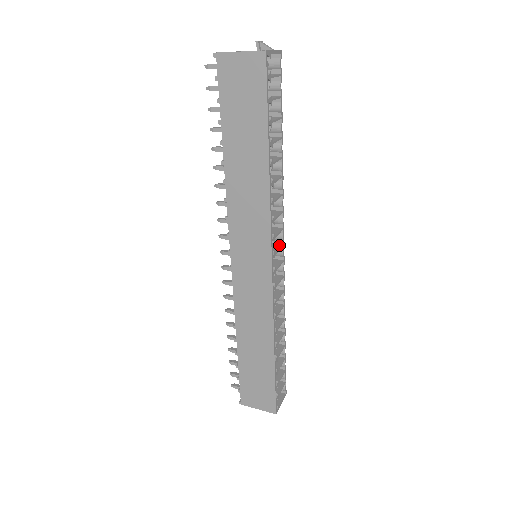
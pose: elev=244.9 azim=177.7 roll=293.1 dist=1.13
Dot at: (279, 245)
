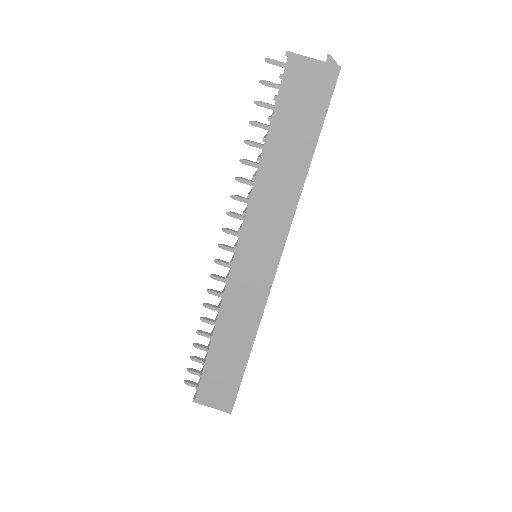
Dot at: occluded
